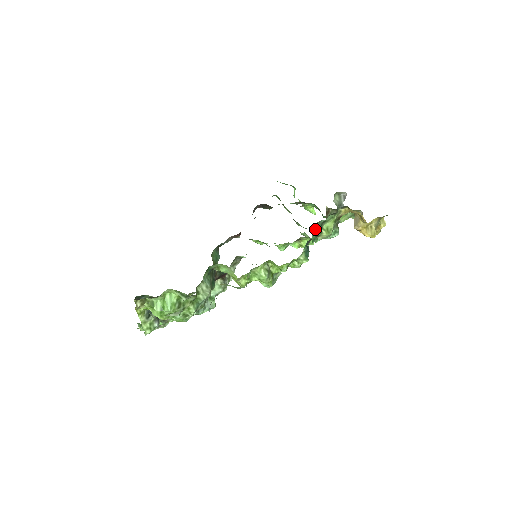
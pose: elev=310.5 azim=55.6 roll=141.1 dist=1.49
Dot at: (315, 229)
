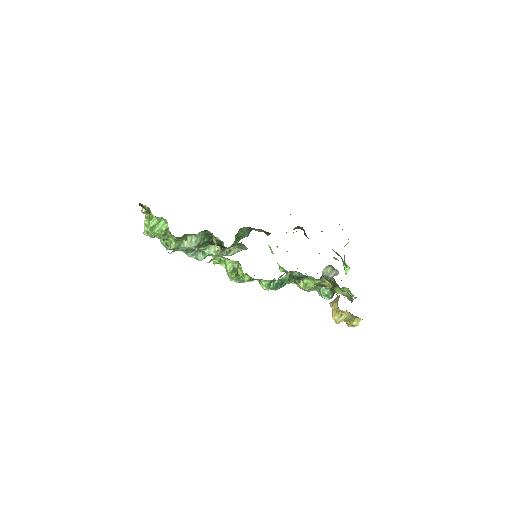
Dot at: (294, 275)
